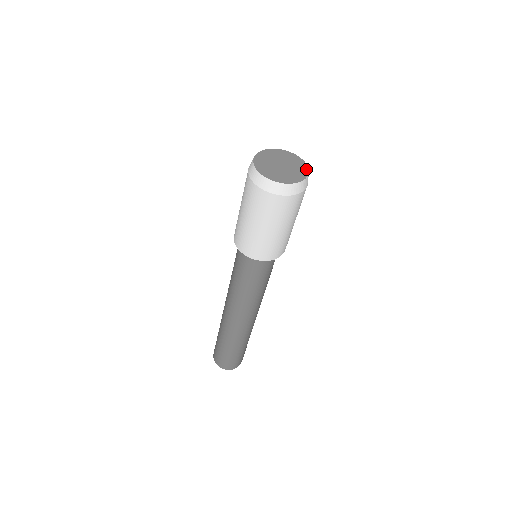
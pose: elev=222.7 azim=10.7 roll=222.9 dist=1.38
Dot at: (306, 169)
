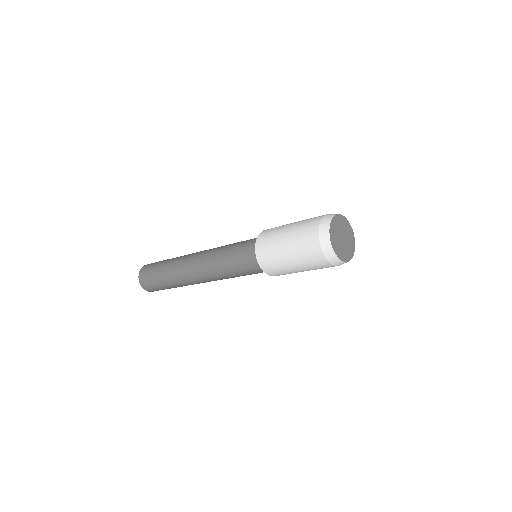
Dot at: (352, 231)
